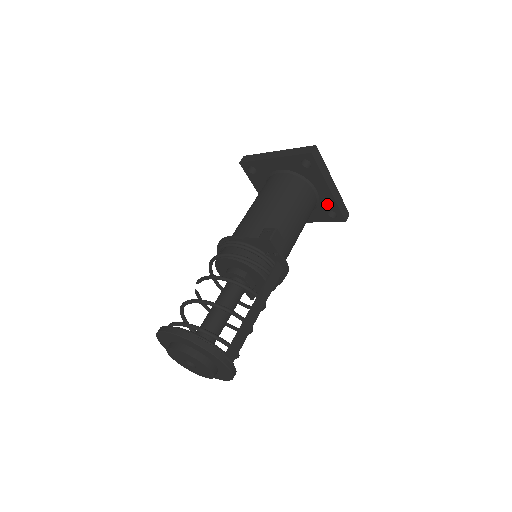
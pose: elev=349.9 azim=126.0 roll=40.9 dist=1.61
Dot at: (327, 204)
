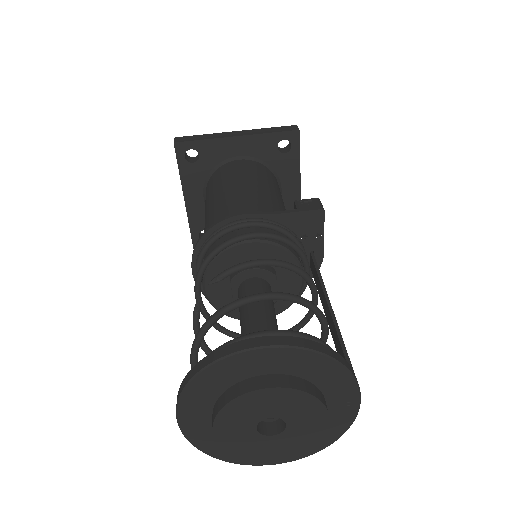
Dot at: occluded
